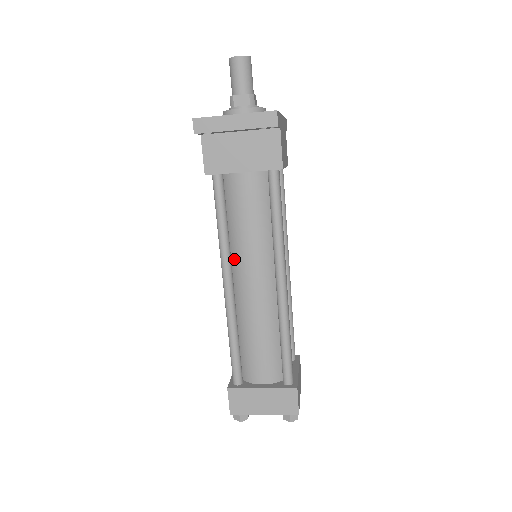
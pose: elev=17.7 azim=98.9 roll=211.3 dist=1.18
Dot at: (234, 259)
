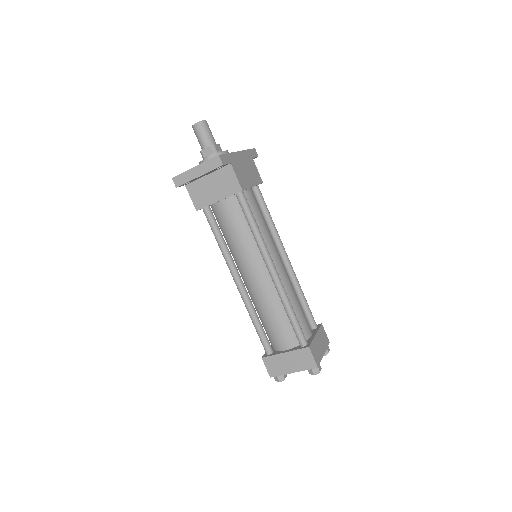
Dot at: (237, 263)
